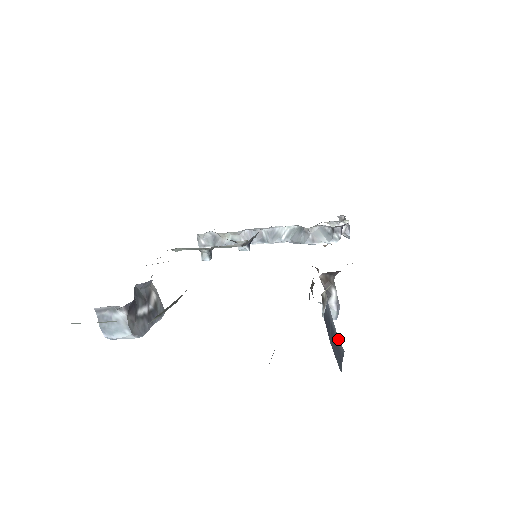
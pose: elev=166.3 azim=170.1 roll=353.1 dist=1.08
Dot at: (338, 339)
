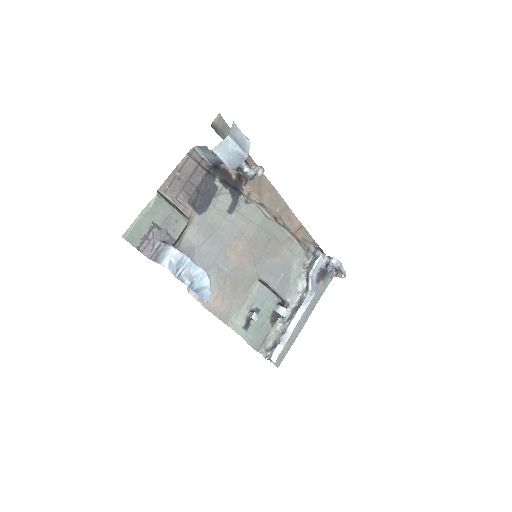
Dot at: occluded
